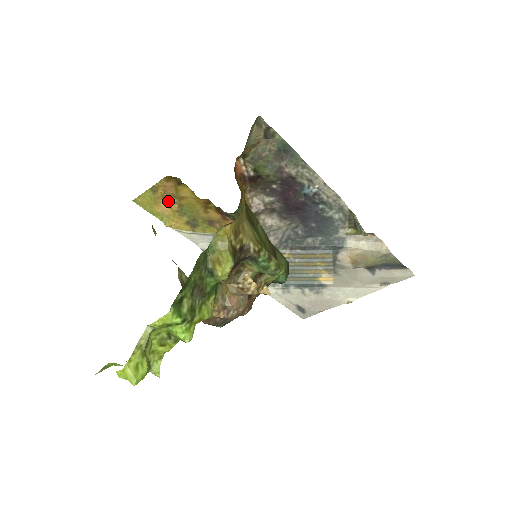
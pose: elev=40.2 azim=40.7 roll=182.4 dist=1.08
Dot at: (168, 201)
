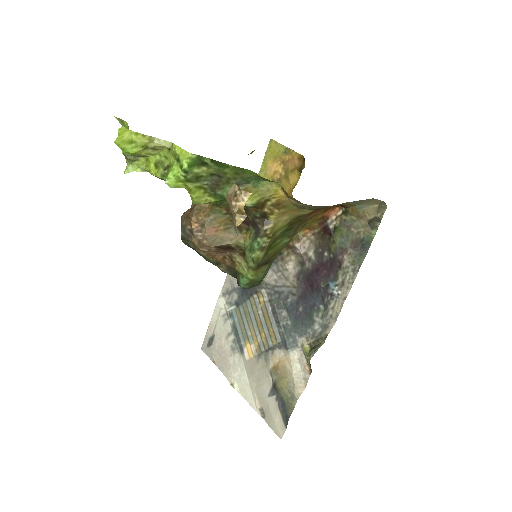
Dot at: (280, 168)
